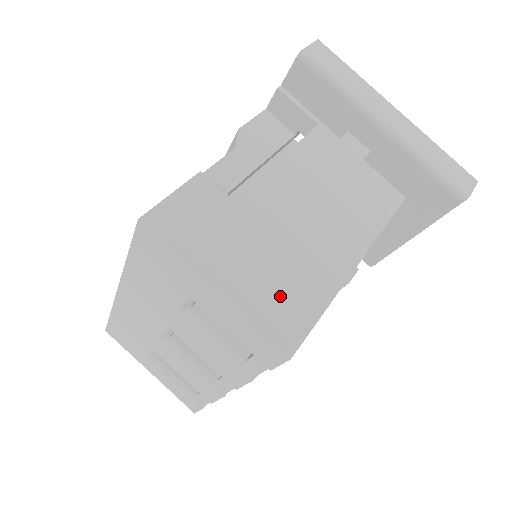
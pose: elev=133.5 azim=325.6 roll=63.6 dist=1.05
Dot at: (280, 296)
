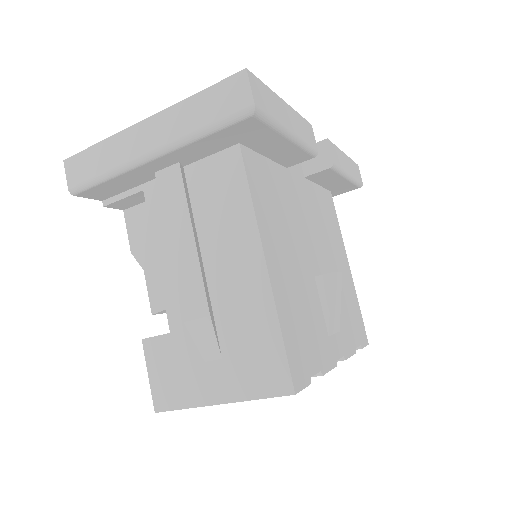
Dot at: (250, 360)
